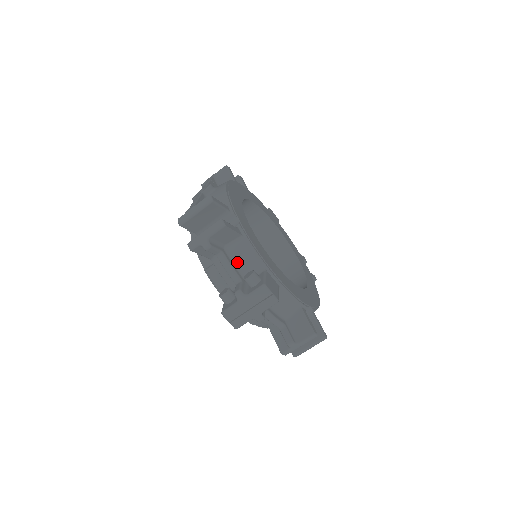
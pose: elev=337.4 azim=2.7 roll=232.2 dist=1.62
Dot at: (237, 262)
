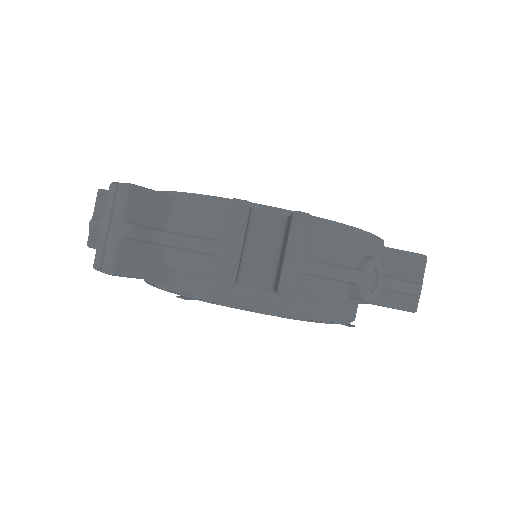
Dot at: occluded
